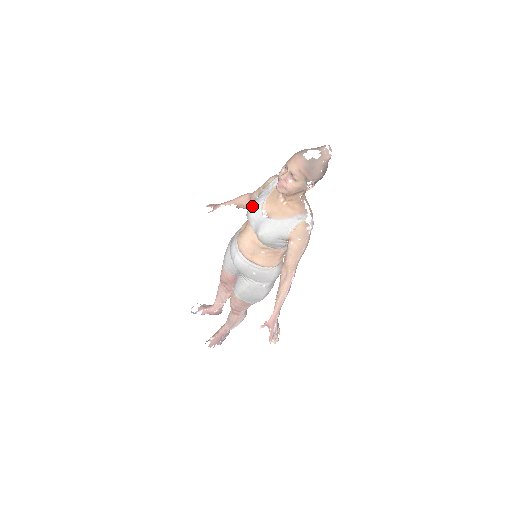
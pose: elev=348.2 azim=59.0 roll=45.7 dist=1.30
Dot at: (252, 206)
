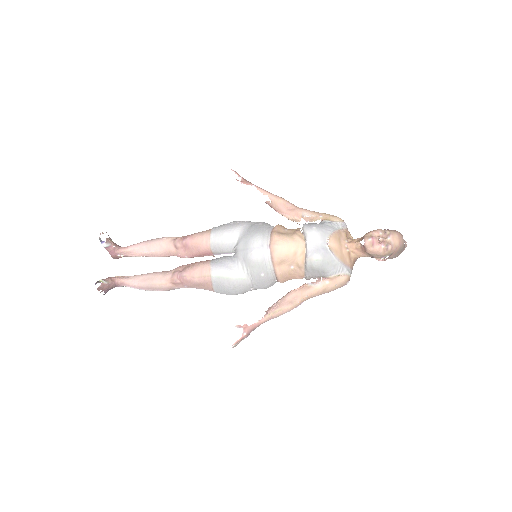
Dot at: (320, 228)
